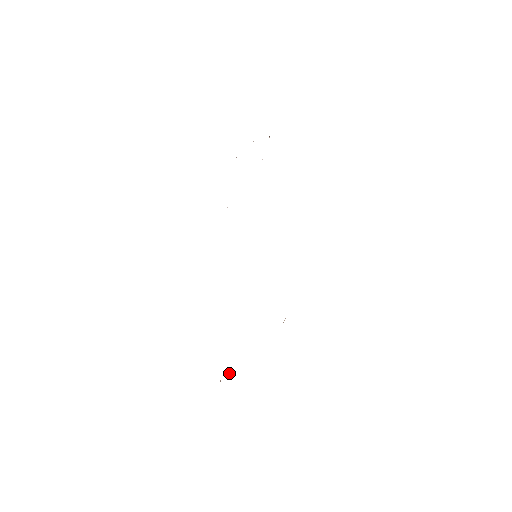
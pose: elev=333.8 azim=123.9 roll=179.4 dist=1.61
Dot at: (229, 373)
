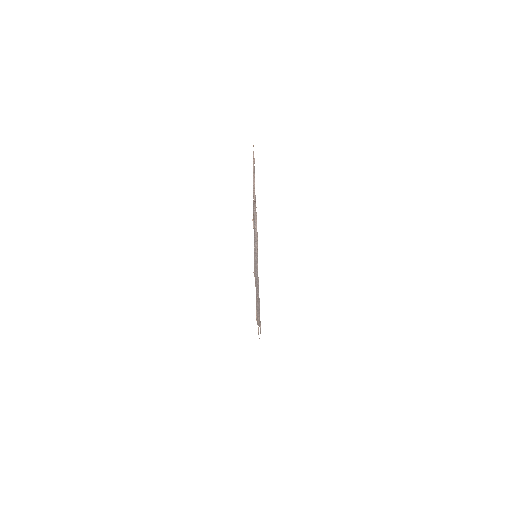
Dot at: (256, 308)
